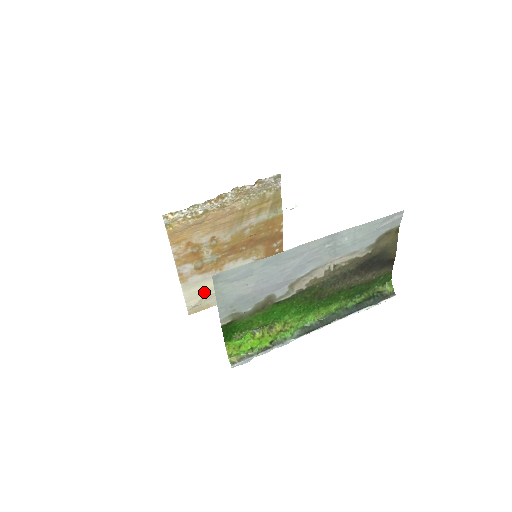
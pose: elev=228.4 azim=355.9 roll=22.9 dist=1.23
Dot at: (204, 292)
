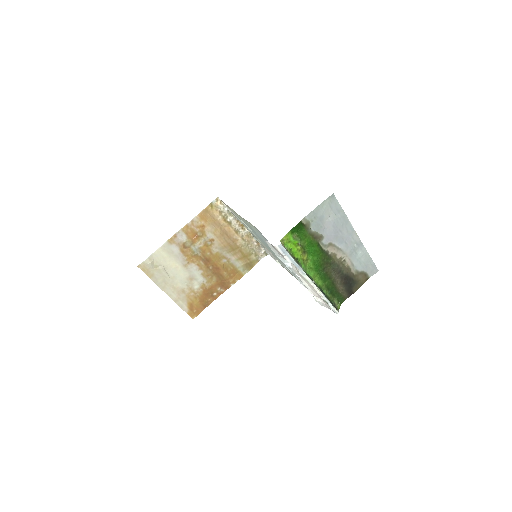
Dot at: (164, 264)
